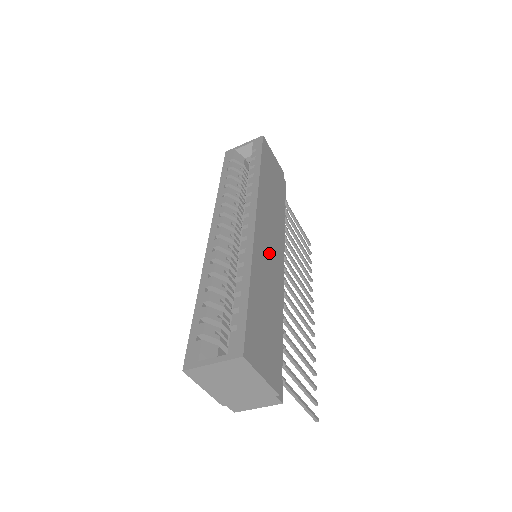
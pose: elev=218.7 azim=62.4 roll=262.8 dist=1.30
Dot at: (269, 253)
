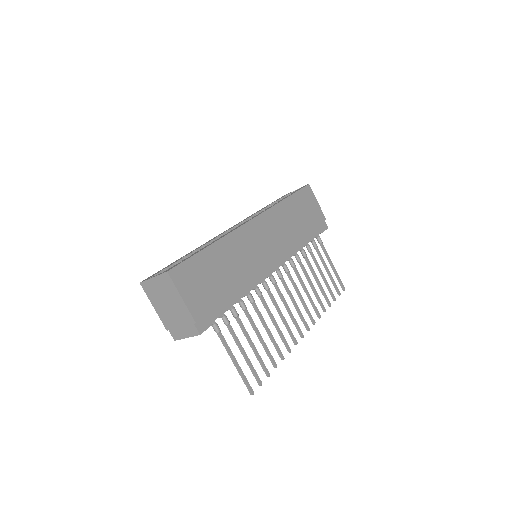
Dot at: (255, 247)
